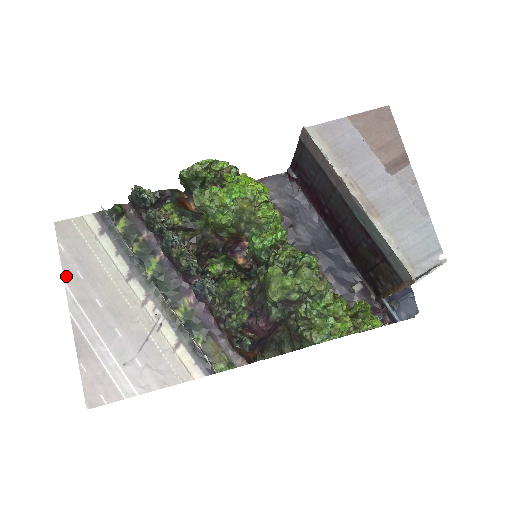
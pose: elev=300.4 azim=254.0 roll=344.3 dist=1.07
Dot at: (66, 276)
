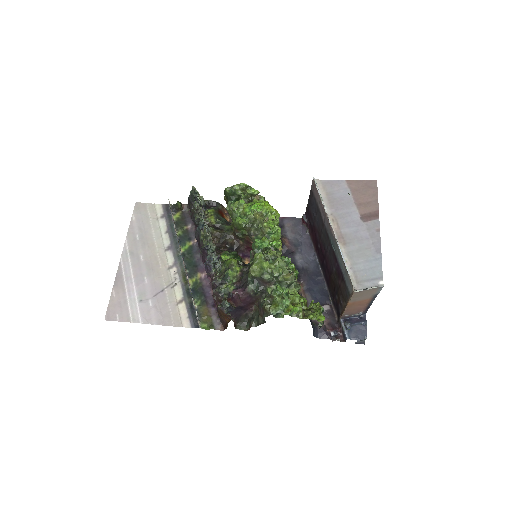
Dot at: (129, 235)
